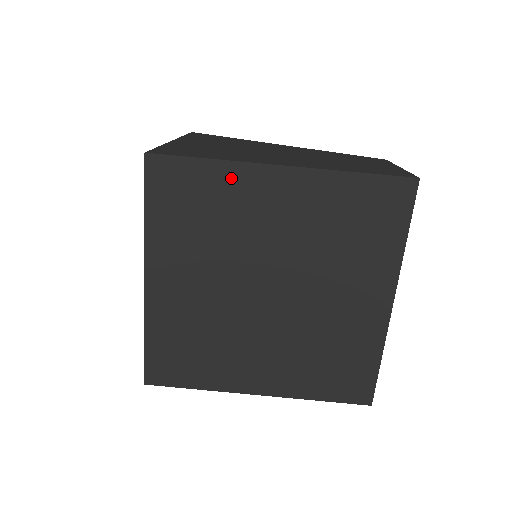
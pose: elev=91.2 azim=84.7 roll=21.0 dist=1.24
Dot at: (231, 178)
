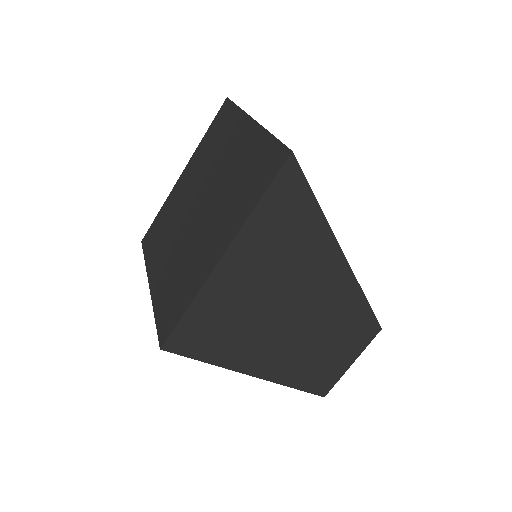
Dot at: occluded
